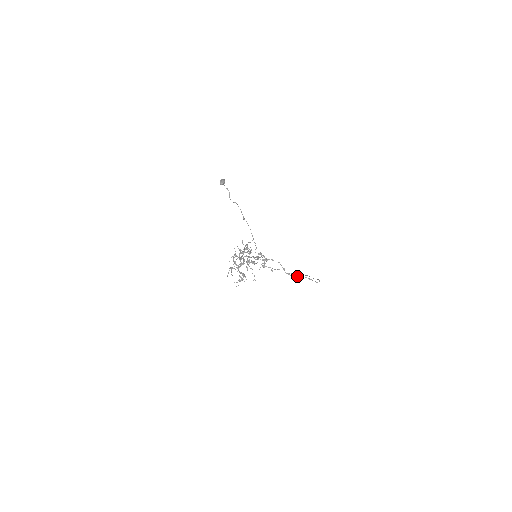
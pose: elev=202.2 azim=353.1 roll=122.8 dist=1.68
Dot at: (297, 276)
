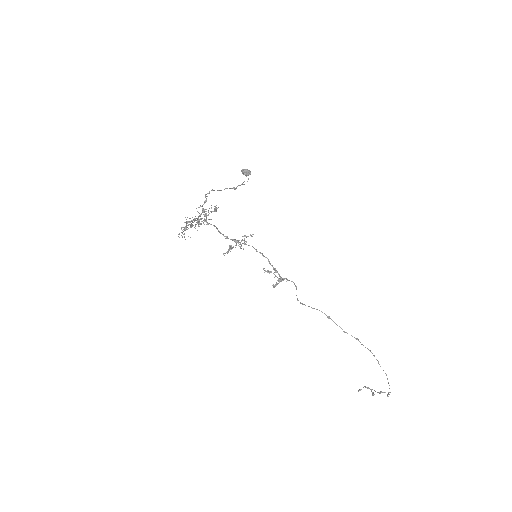
Dot at: occluded
